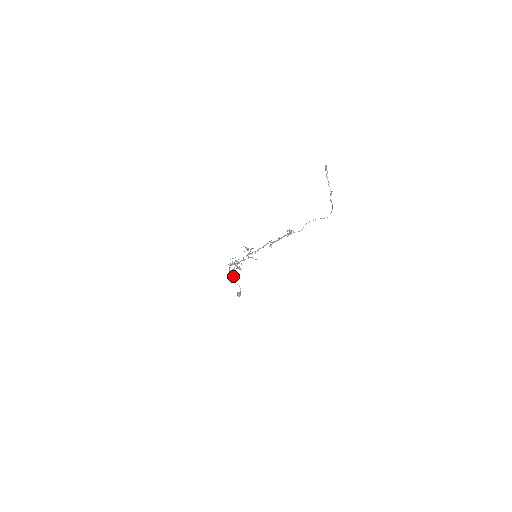
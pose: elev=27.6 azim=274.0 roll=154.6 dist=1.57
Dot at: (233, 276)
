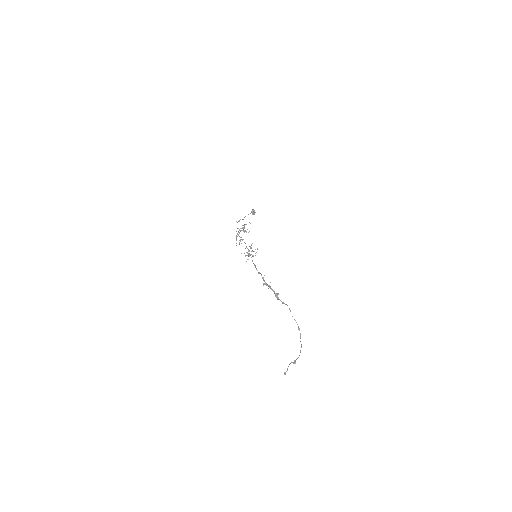
Dot at: (243, 219)
